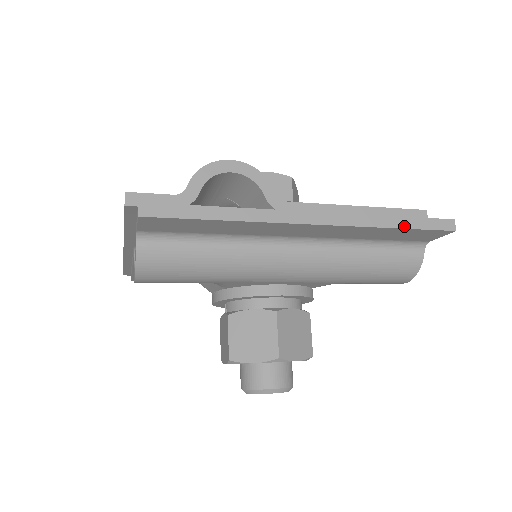
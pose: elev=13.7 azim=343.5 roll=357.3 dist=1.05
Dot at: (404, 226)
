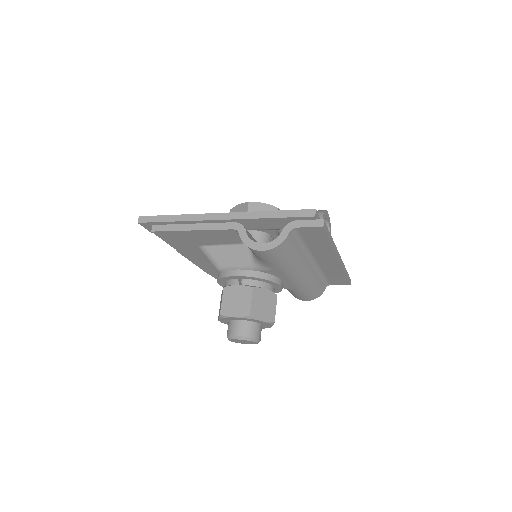
Dot at: occluded
